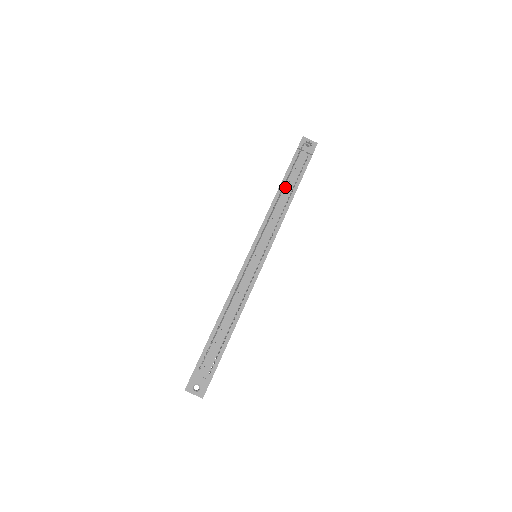
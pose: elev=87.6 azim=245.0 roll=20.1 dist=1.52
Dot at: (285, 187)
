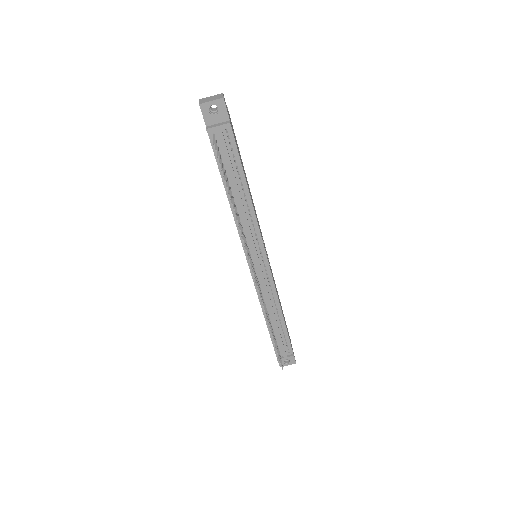
Dot at: (231, 187)
